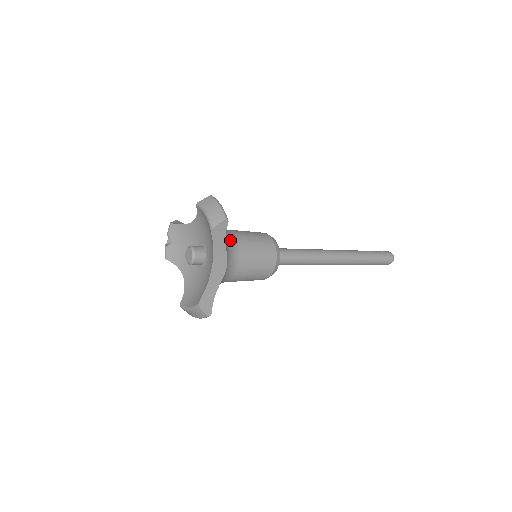
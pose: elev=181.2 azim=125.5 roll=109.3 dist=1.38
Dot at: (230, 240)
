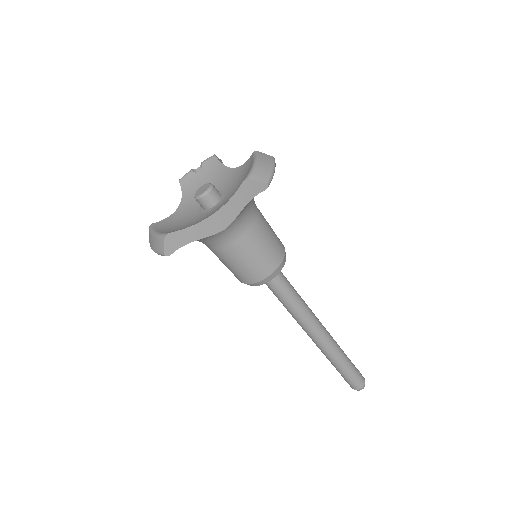
Dot at: (250, 212)
